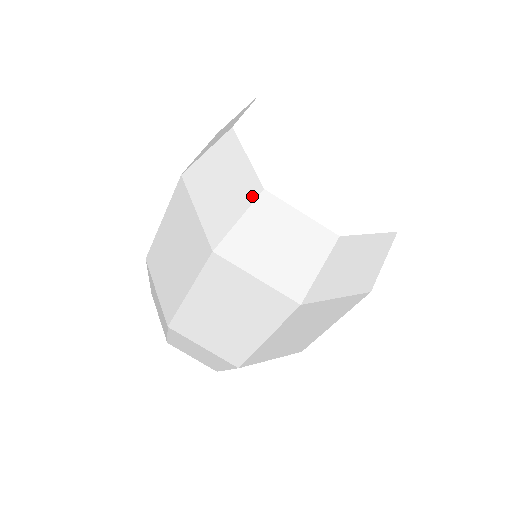
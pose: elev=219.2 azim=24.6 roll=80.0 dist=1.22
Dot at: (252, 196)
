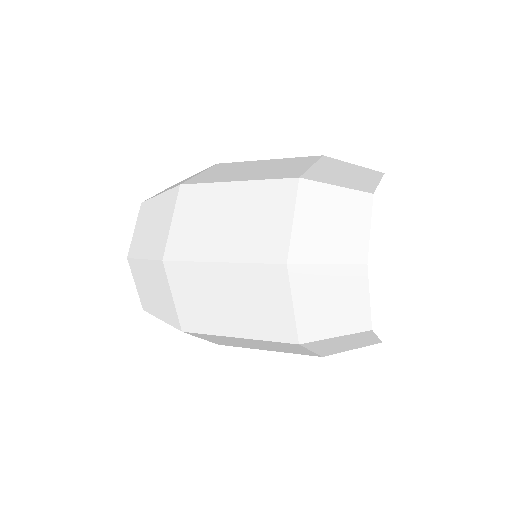
Dot at: (354, 259)
